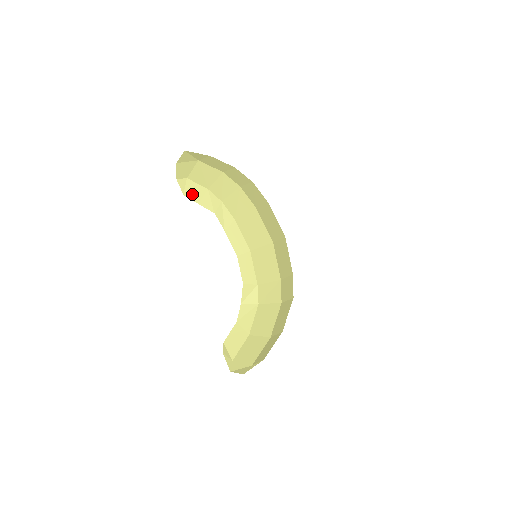
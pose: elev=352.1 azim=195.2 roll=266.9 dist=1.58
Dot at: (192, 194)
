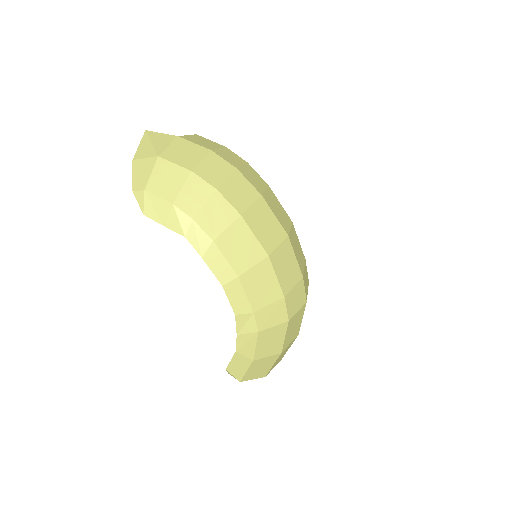
Dot at: (154, 213)
